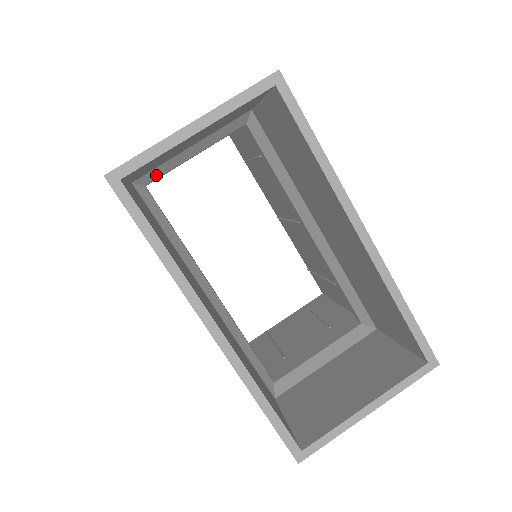
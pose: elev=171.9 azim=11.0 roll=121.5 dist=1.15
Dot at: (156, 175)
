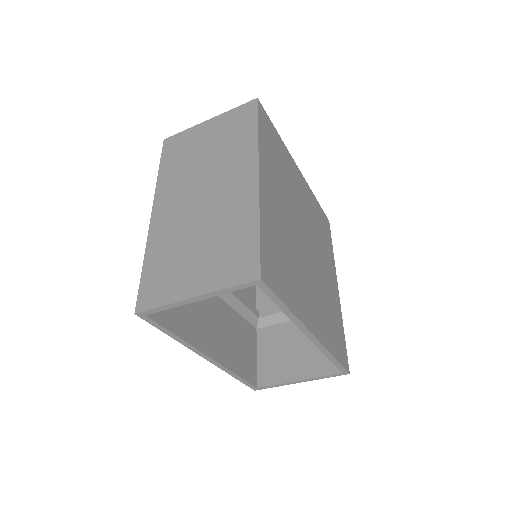
Dot at: occluded
